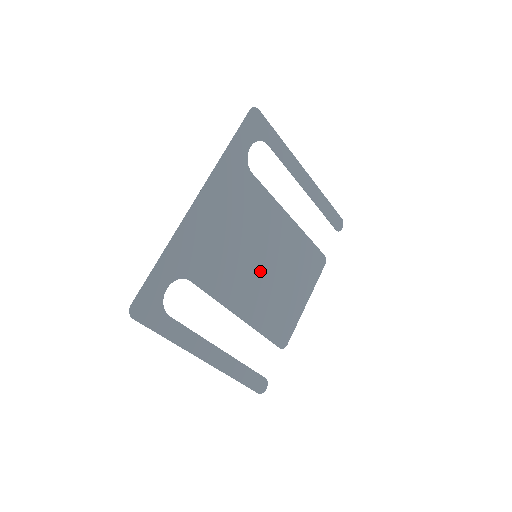
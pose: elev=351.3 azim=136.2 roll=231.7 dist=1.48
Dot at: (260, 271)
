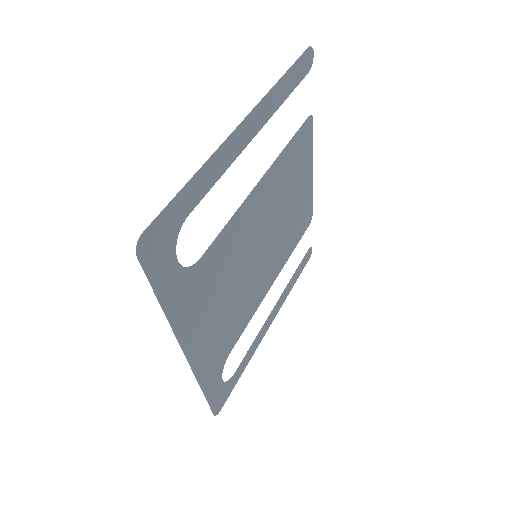
Dot at: (266, 250)
